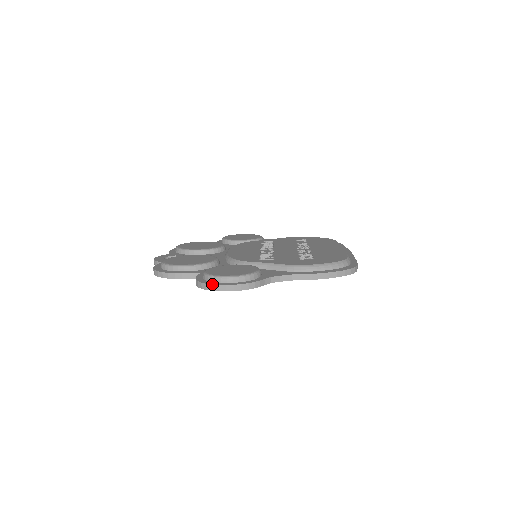
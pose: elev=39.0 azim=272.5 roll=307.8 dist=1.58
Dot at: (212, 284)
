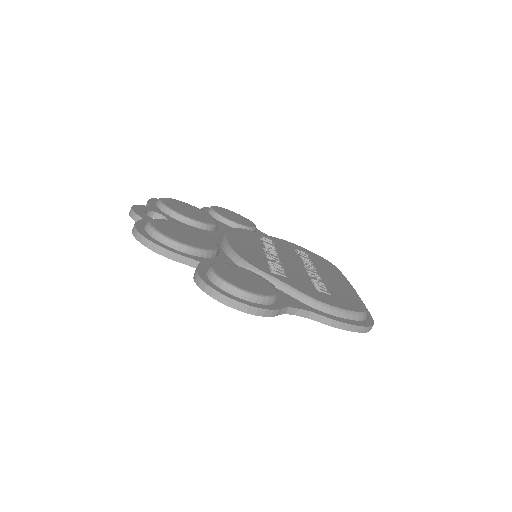
Dot at: (222, 293)
